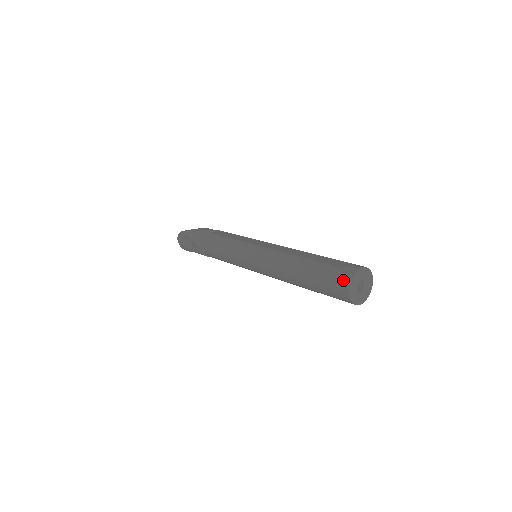
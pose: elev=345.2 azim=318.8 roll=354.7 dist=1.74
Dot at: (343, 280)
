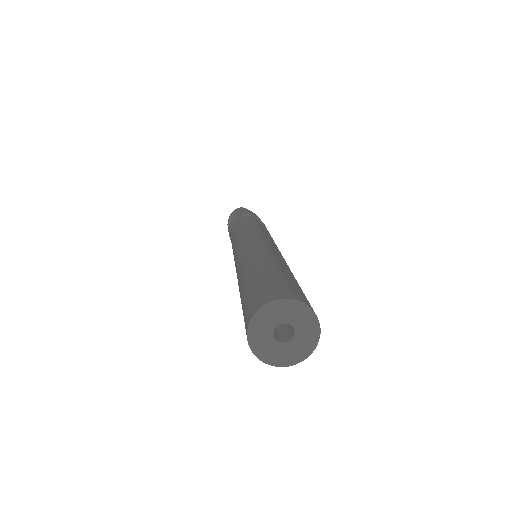
Dot at: (269, 295)
